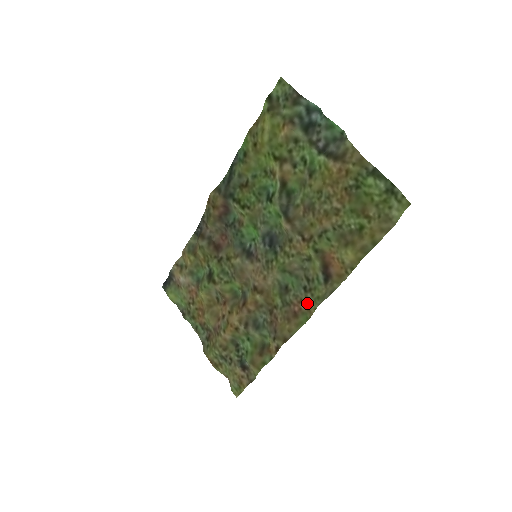
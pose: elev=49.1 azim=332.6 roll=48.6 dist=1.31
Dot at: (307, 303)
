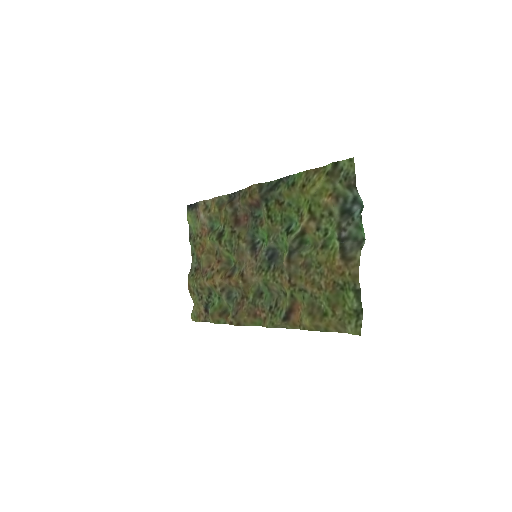
Dot at: (266, 317)
